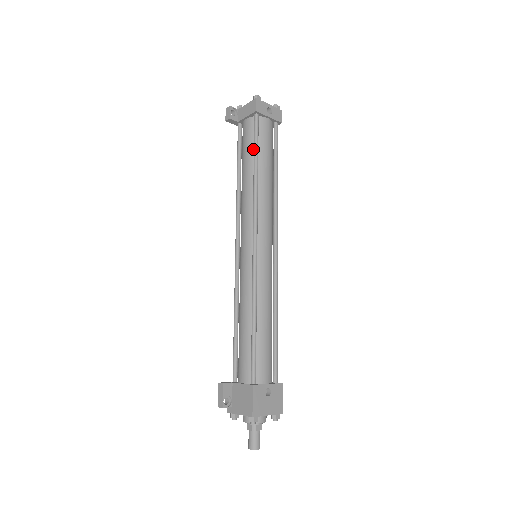
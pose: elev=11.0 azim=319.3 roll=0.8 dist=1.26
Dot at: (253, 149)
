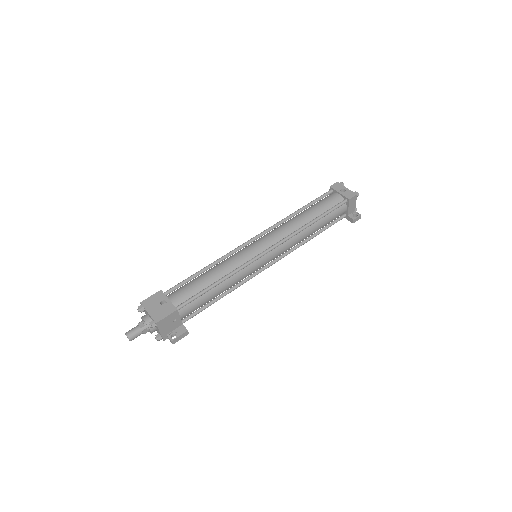
Dot at: occluded
